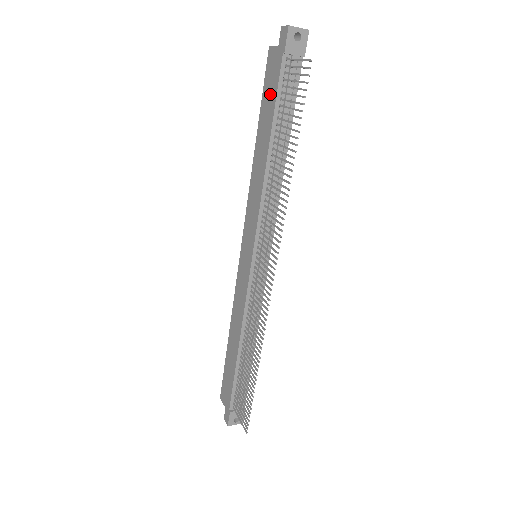
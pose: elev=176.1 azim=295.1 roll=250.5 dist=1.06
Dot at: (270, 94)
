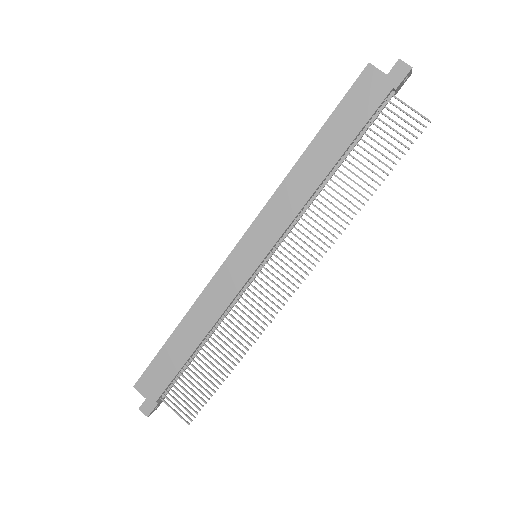
Dot at: (355, 114)
